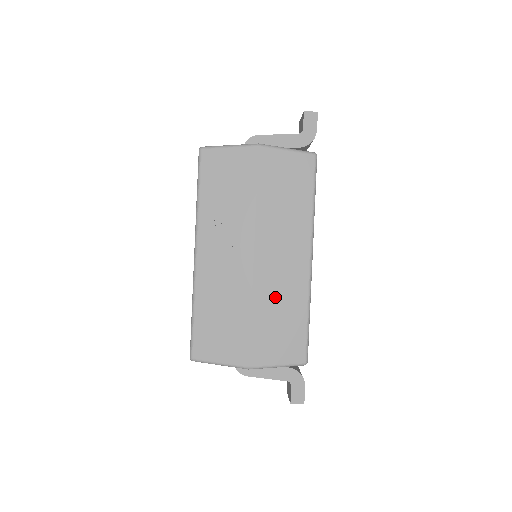
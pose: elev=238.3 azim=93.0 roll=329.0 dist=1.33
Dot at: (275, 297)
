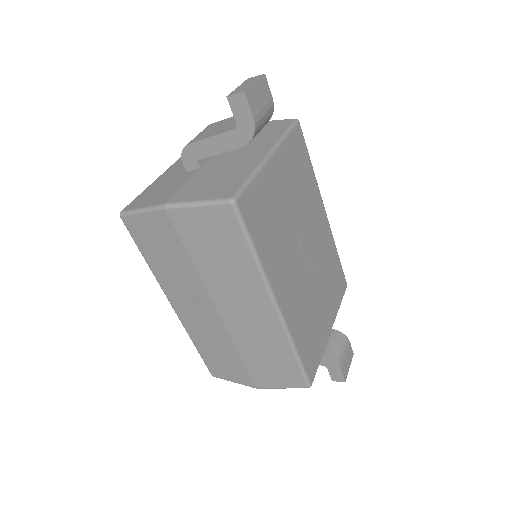
Dot at: (254, 341)
